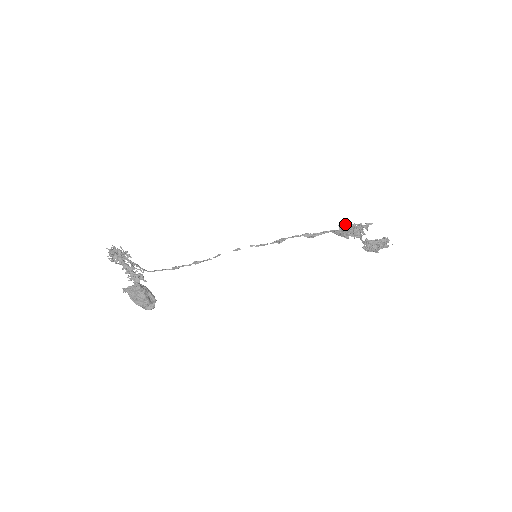
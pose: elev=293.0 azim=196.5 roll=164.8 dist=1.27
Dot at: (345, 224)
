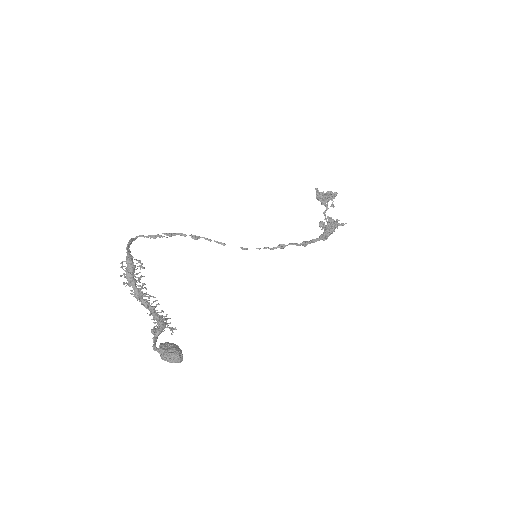
Dot at: (331, 223)
